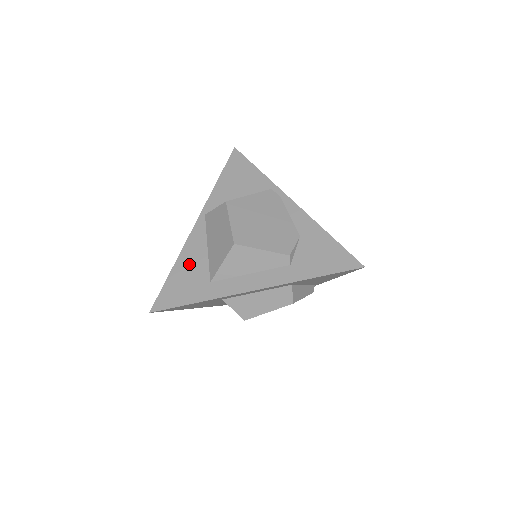
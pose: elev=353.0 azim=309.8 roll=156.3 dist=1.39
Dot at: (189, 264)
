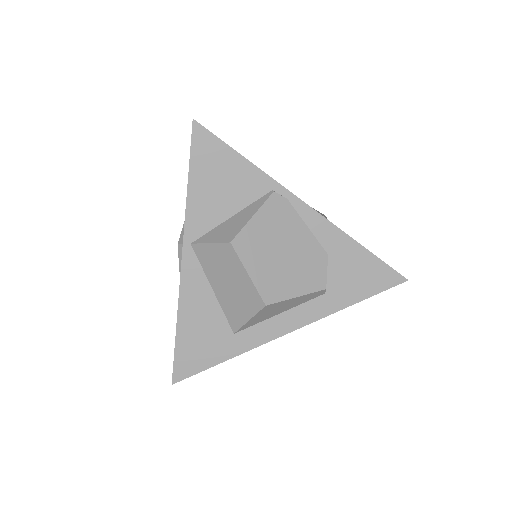
Dot at: (197, 317)
